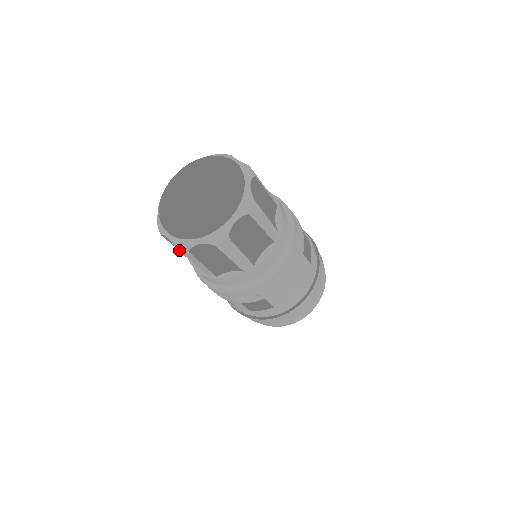
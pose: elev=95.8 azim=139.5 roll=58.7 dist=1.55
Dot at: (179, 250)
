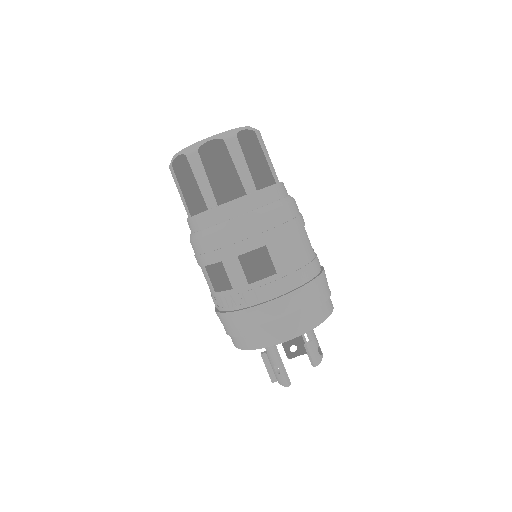
Dot at: (188, 156)
